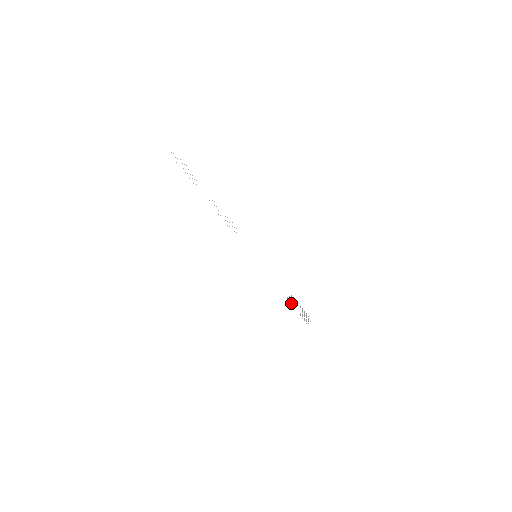
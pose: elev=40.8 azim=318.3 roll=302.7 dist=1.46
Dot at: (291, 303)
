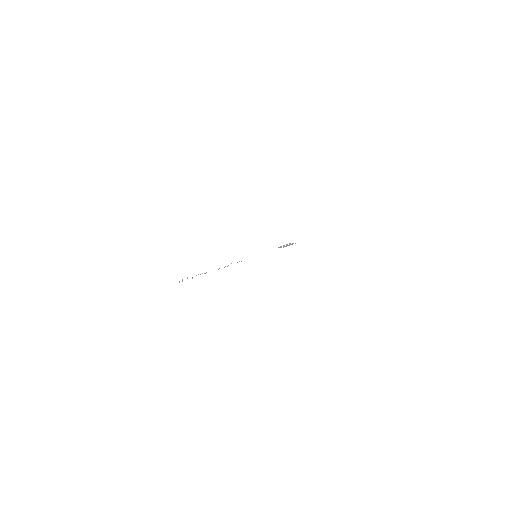
Dot at: (281, 247)
